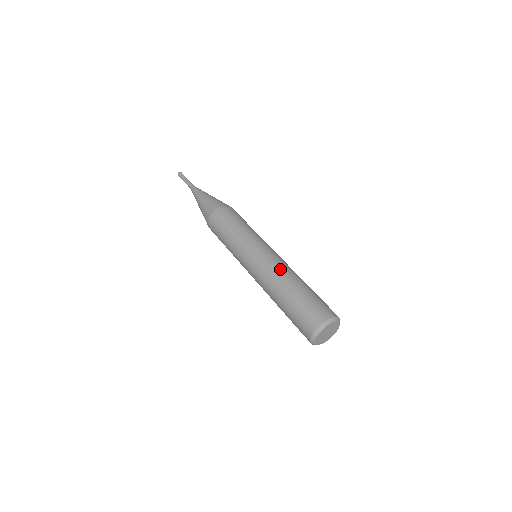
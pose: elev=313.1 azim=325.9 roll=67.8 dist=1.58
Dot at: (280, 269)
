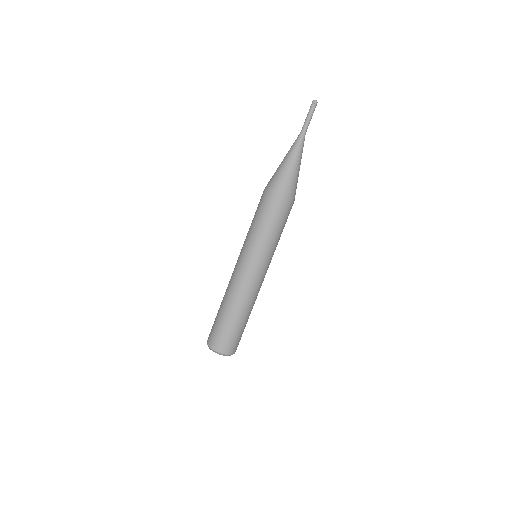
Dot at: (233, 290)
